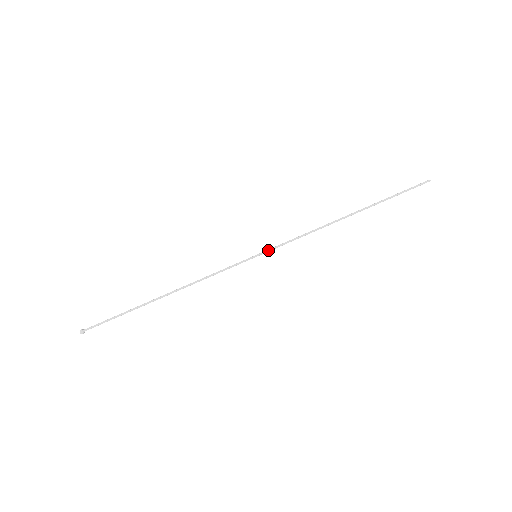
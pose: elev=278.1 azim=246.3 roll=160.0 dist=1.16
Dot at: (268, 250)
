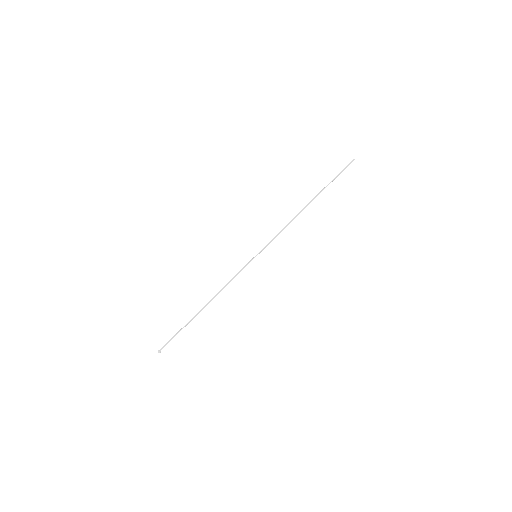
Dot at: (262, 249)
